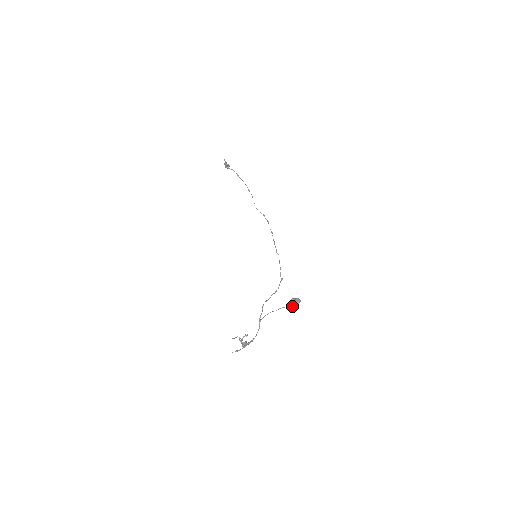
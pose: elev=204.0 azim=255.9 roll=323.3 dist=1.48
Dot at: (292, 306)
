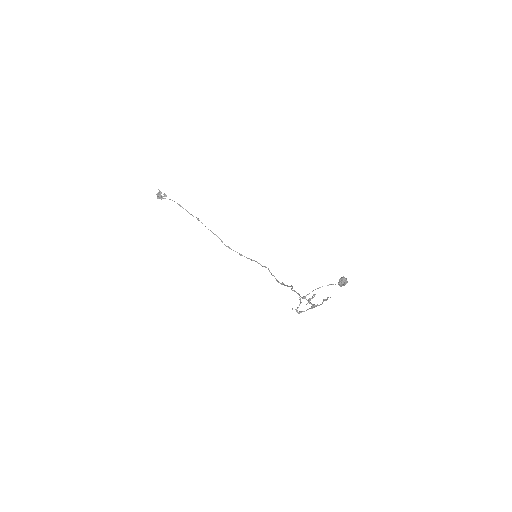
Dot at: (344, 283)
